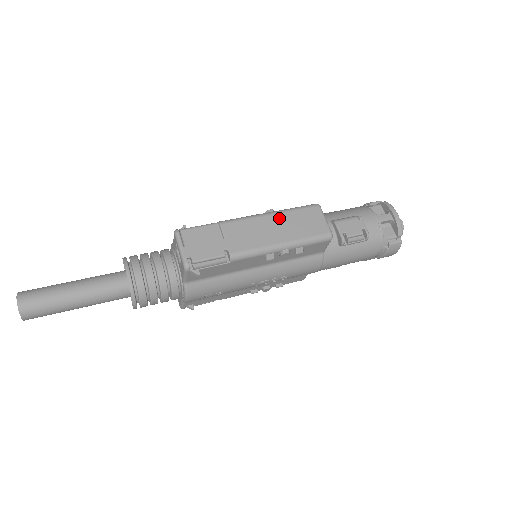
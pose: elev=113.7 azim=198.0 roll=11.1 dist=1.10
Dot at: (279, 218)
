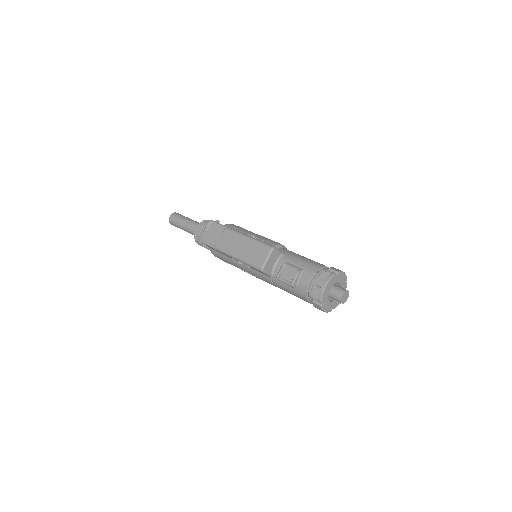
Dot at: (248, 242)
